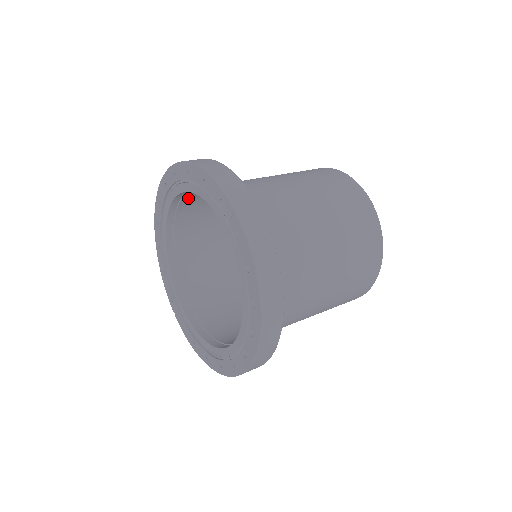
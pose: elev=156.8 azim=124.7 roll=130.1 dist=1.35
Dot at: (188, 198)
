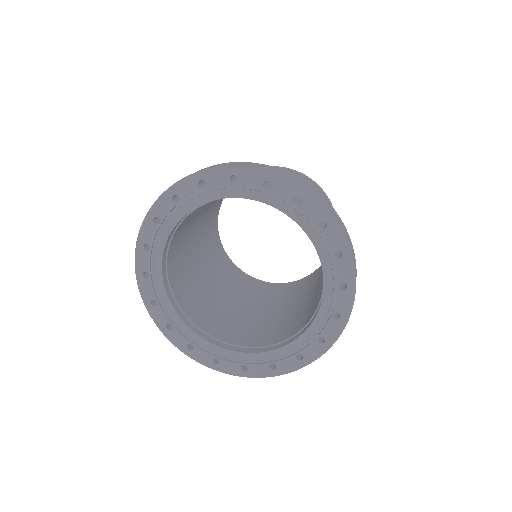
Dot at: occluded
